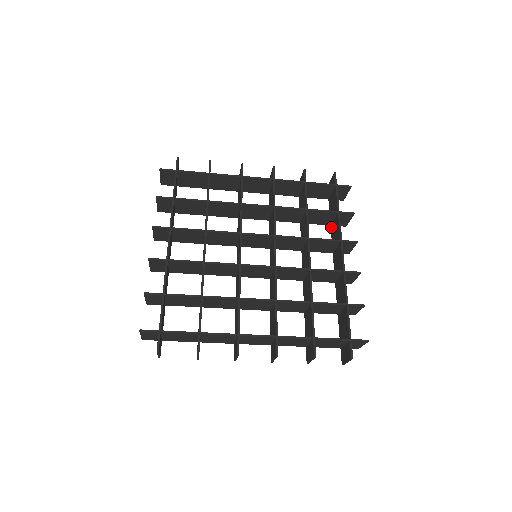
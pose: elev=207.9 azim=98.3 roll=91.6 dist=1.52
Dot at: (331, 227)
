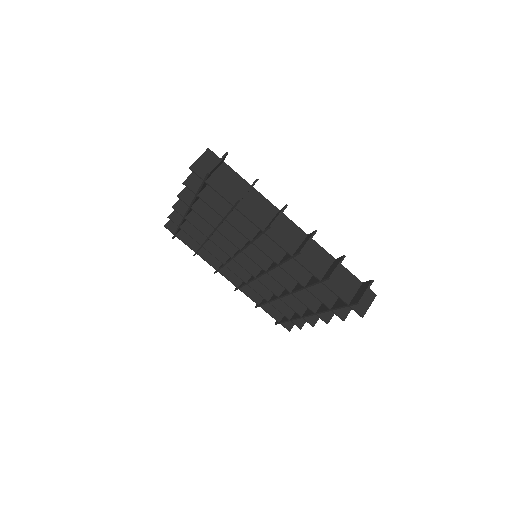
Dot at: (292, 317)
